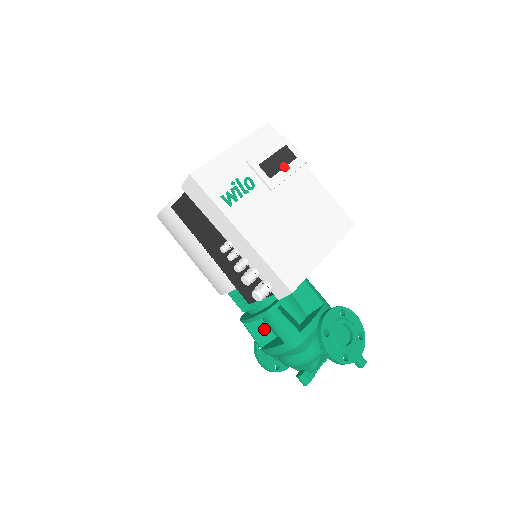
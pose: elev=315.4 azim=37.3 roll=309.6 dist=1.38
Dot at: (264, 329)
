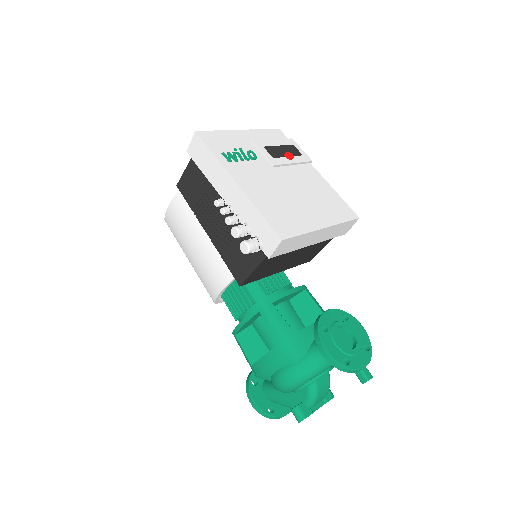
Dot at: (257, 343)
